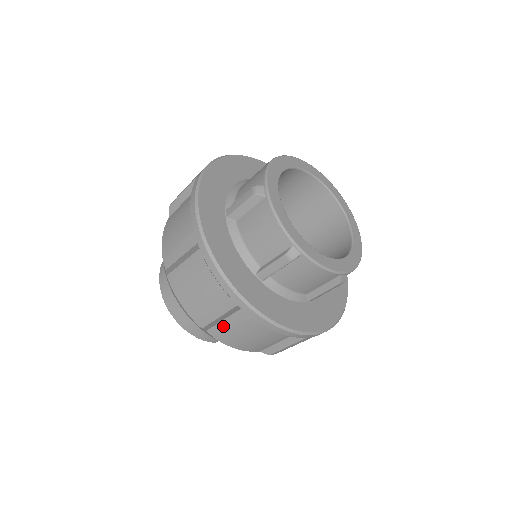
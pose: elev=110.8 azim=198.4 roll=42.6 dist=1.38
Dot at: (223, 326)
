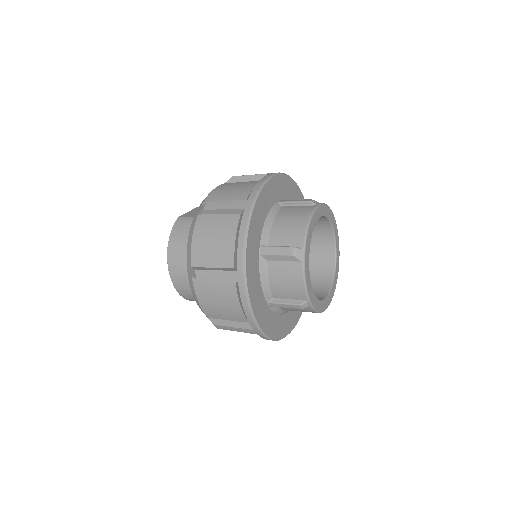
Dot at: (230, 329)
